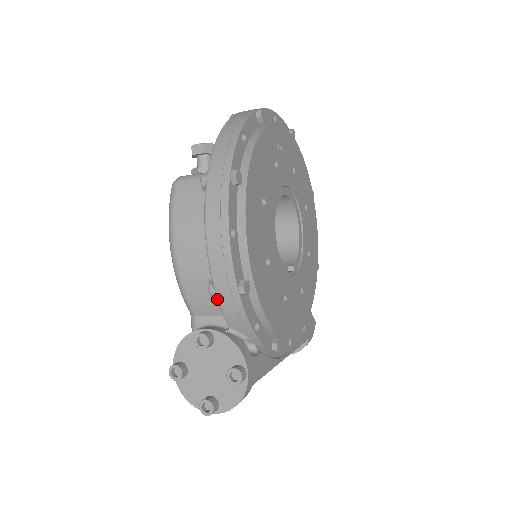
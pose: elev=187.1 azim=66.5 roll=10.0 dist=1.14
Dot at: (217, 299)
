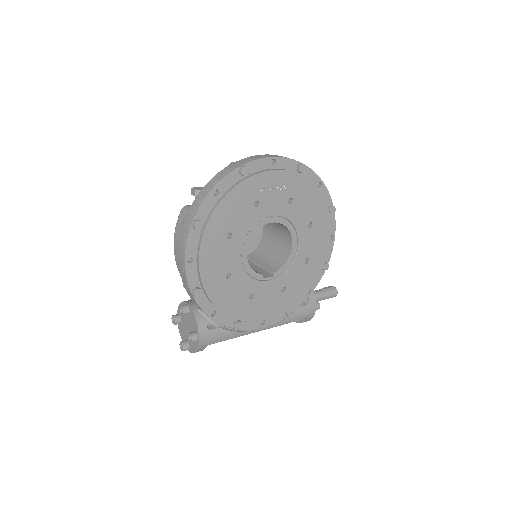
Dot at: (187, 292)
